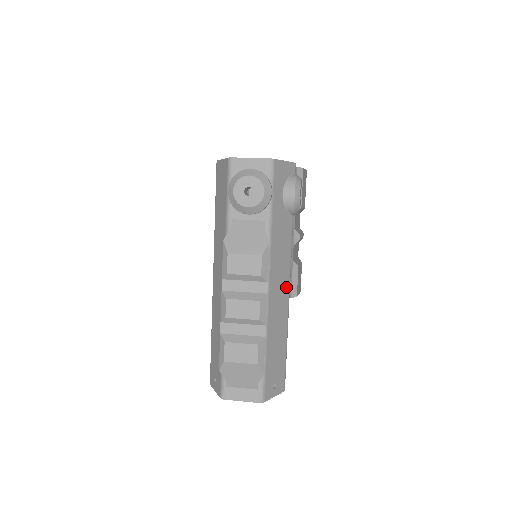
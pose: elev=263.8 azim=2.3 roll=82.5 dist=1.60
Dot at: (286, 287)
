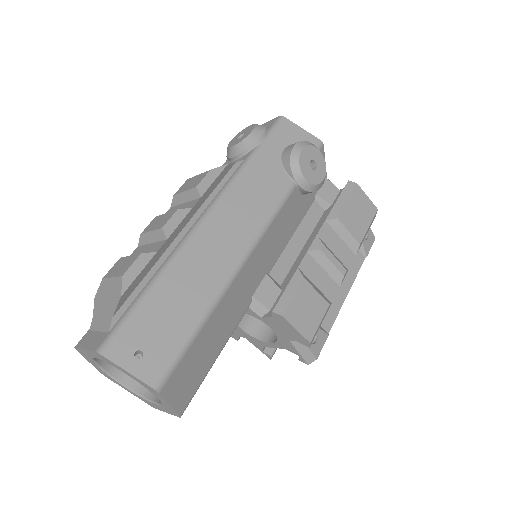
Dot at: (241, 244)
